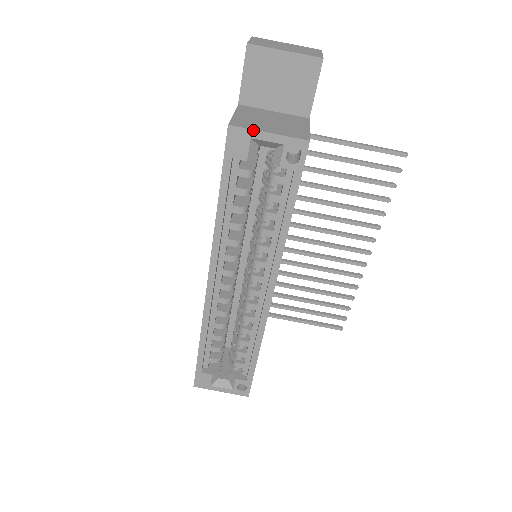
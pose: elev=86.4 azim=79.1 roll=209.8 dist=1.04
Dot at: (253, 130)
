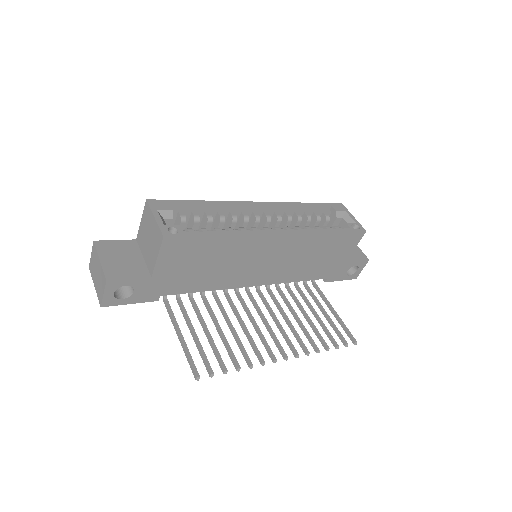
Dot at: (349, 212)
